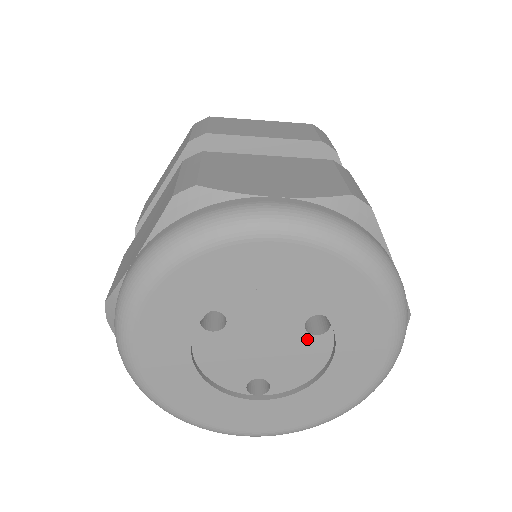
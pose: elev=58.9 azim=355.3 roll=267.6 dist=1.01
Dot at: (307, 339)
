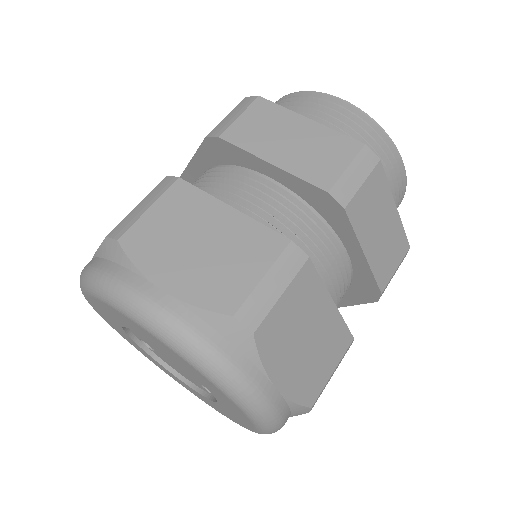
Dot at: occluded
